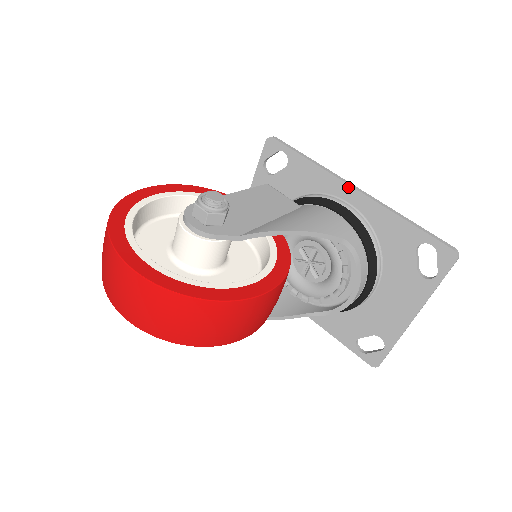
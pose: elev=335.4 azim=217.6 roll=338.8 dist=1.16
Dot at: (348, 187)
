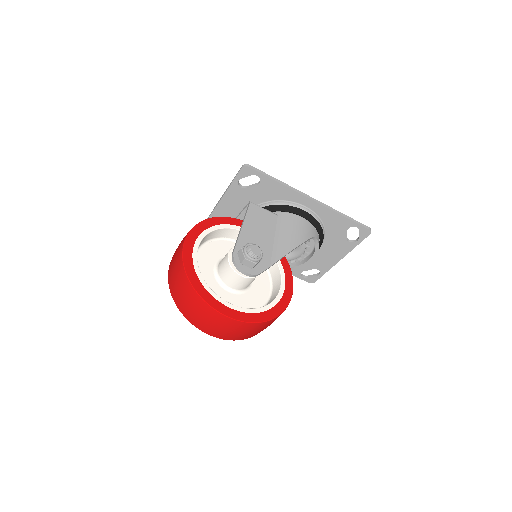
Dot at: (307, 198)
